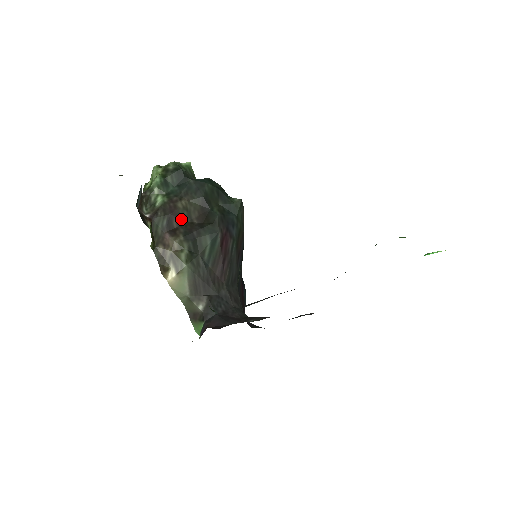
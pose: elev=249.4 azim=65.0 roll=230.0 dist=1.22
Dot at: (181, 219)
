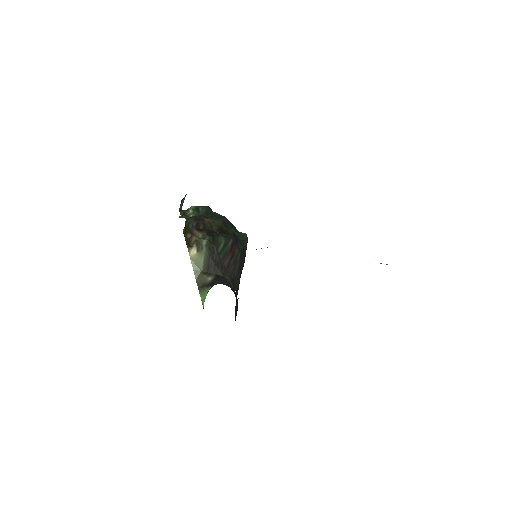
Dot at: (206, 226)
